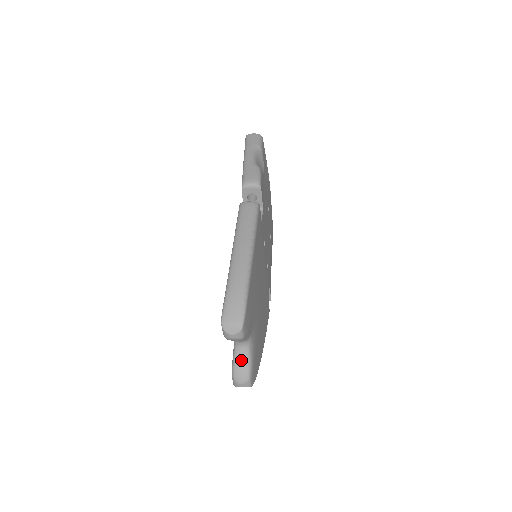
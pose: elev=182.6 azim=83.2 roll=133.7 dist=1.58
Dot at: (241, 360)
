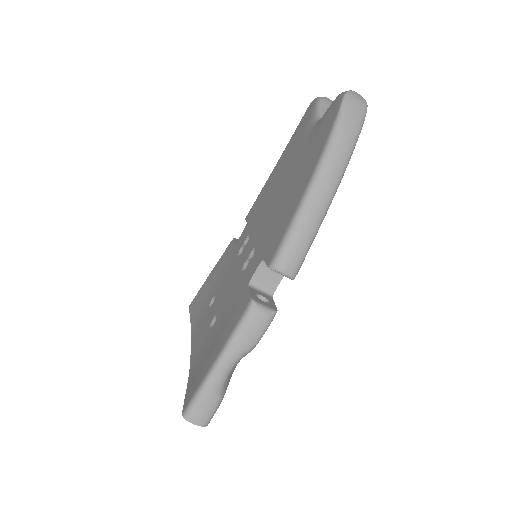
Dot at: occluded
